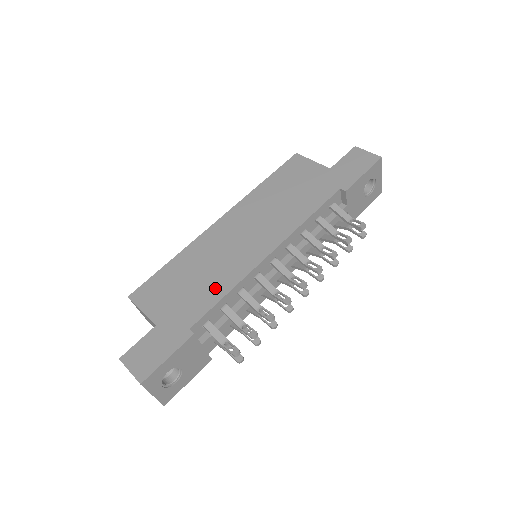
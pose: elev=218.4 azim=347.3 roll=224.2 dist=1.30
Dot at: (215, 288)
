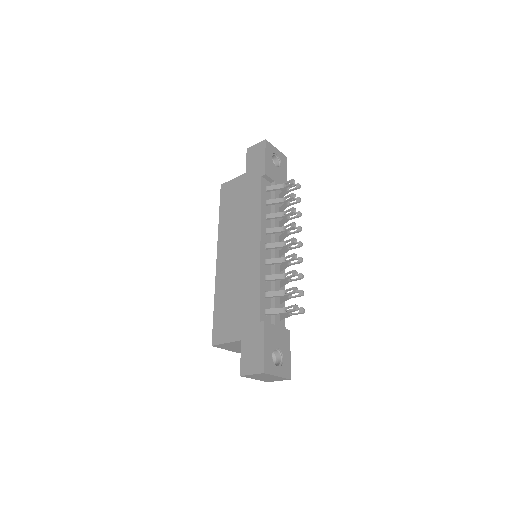
Dot at: (251, 290)
